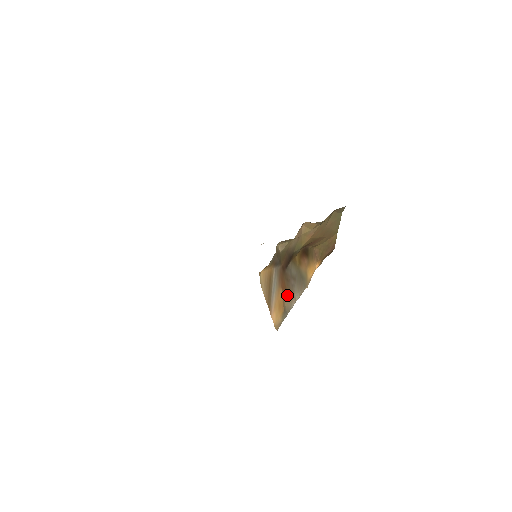
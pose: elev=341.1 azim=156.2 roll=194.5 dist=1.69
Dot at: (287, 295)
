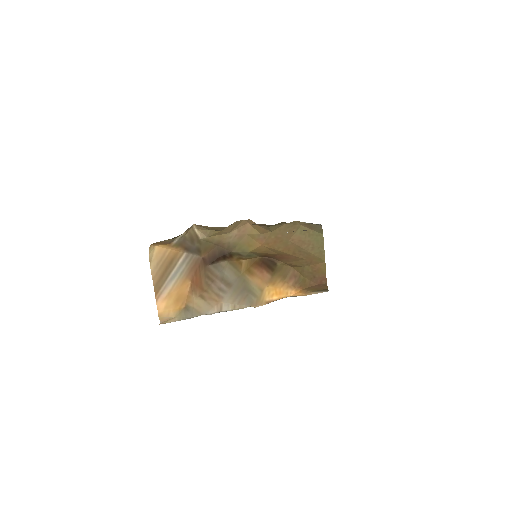
Dot at: (202, 295)
